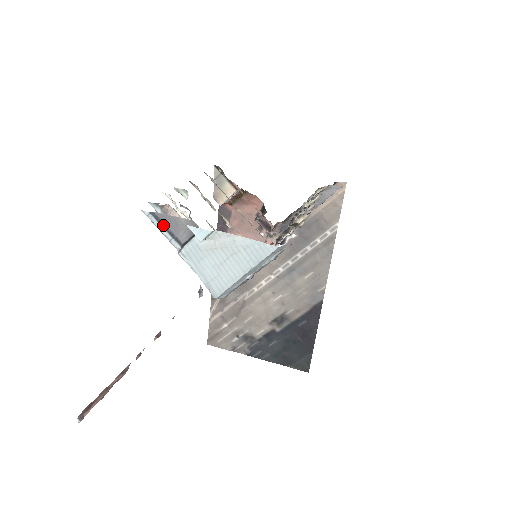
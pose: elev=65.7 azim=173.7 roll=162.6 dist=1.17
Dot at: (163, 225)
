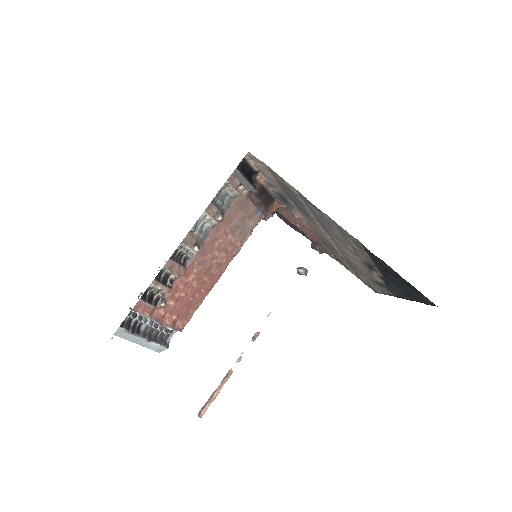
Dot at: occluded
